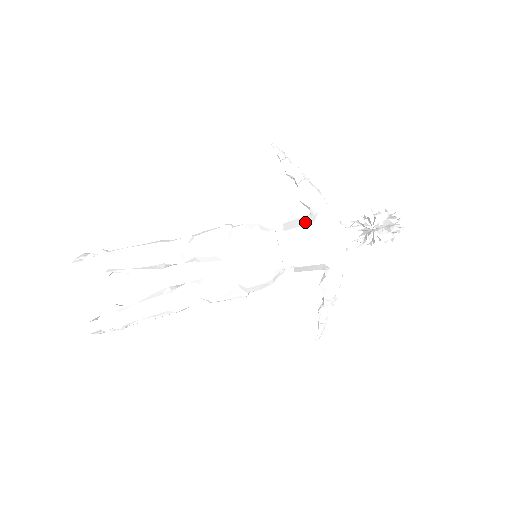
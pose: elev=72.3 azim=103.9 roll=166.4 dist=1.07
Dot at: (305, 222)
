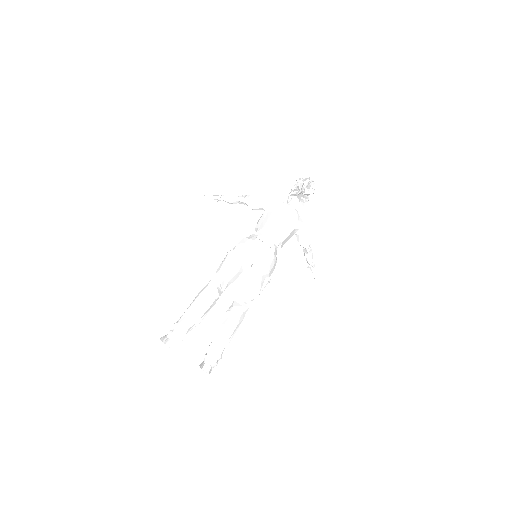
Dot at: (268, 216)
